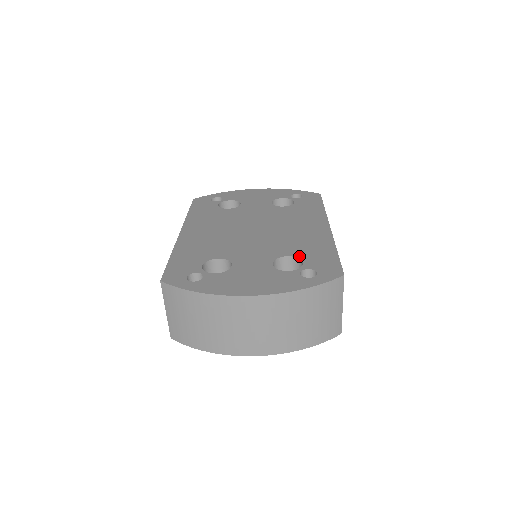
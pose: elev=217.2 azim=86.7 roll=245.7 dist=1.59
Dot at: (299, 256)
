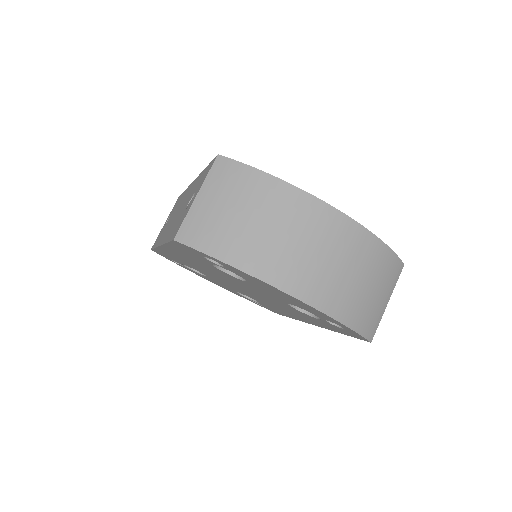
Dot at: occluded
